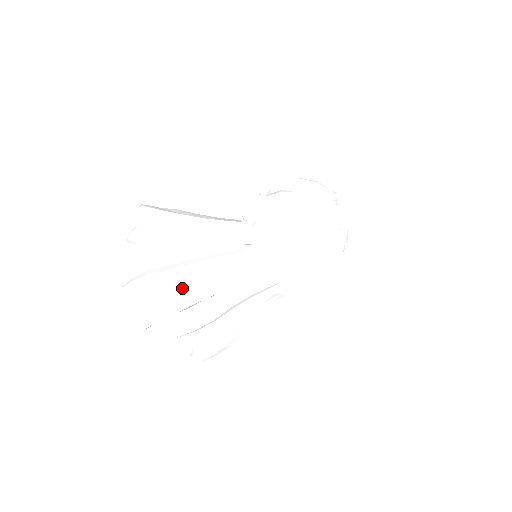
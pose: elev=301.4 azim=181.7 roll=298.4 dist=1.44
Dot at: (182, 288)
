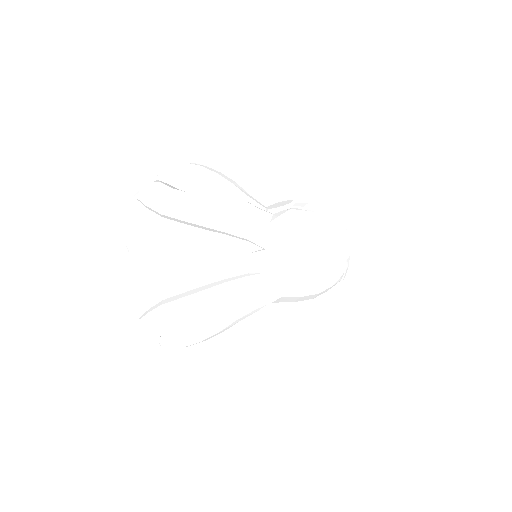
Dot at: (194, 216)
